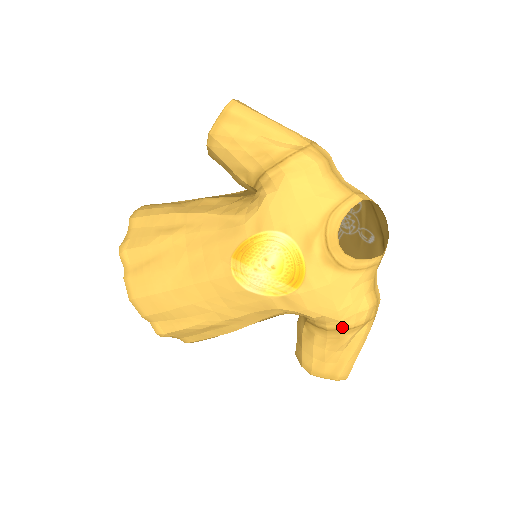
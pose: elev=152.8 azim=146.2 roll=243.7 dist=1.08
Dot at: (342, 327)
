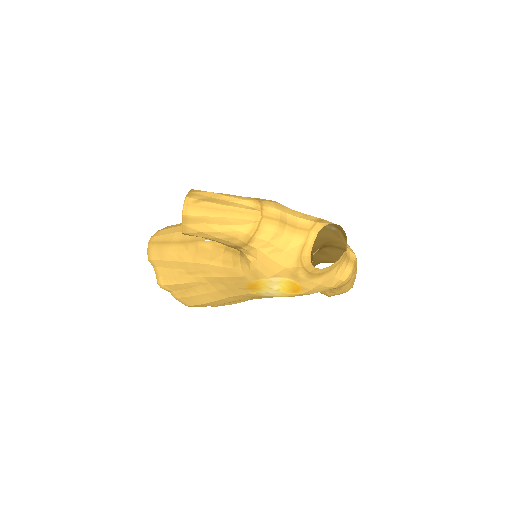
Dot at: (338, 287)
